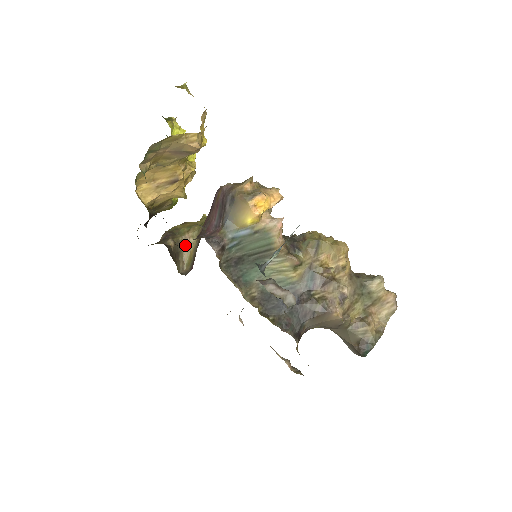
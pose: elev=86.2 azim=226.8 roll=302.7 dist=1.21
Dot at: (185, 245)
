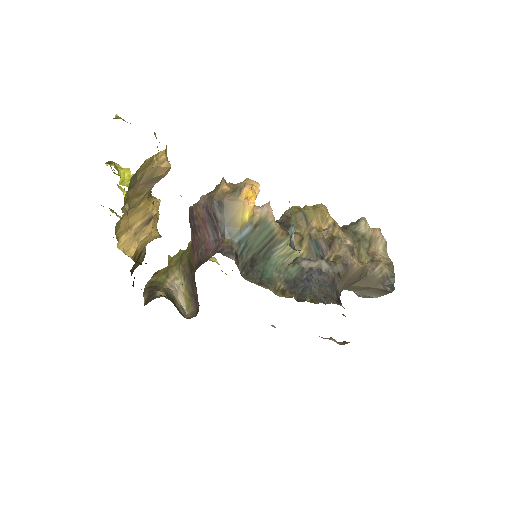
Dot at: (174, 291)
